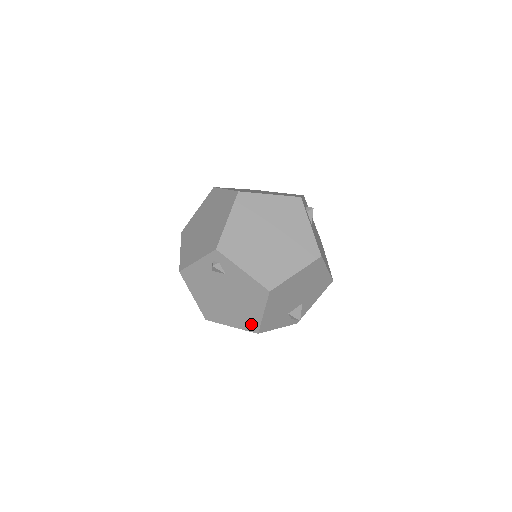
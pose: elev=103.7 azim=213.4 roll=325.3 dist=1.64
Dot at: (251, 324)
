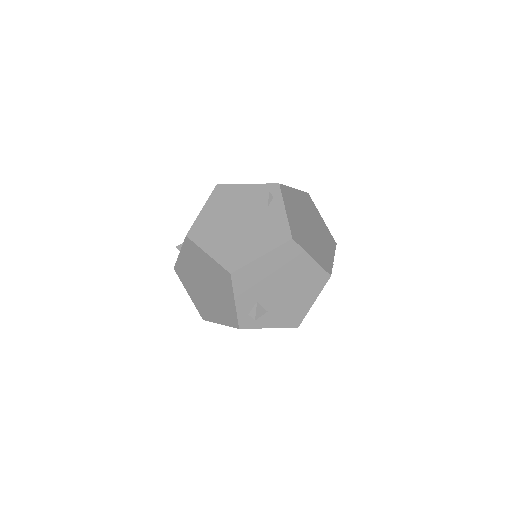
Dot at: occluded
